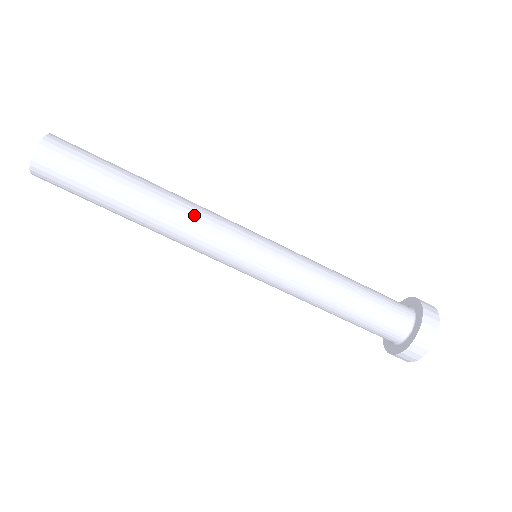
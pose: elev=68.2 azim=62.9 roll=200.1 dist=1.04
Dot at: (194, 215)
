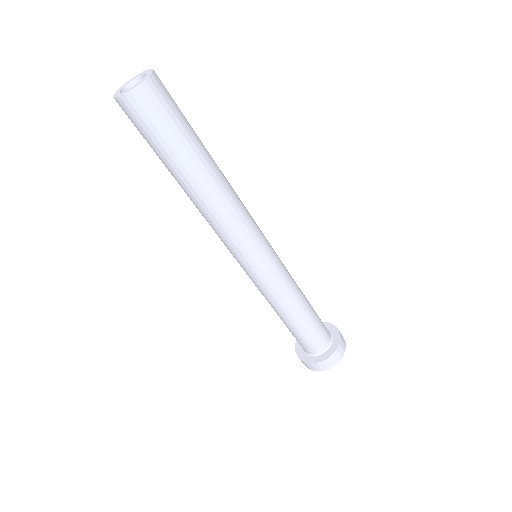
Dot at: (230, 216)
